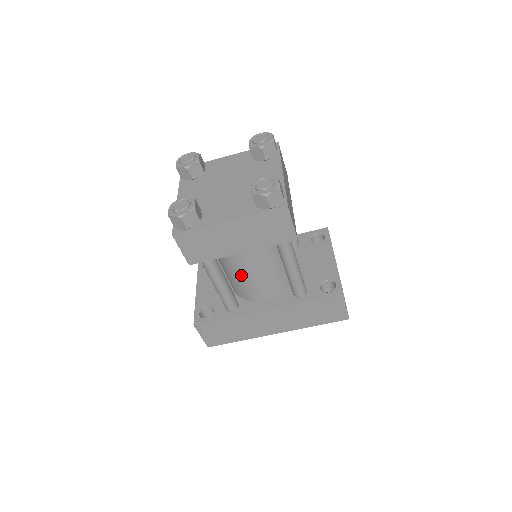
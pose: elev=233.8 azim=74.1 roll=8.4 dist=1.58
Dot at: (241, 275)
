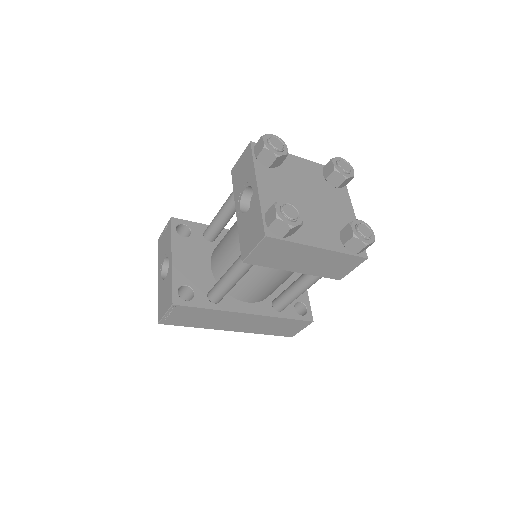
Dot at: (254, 278)
